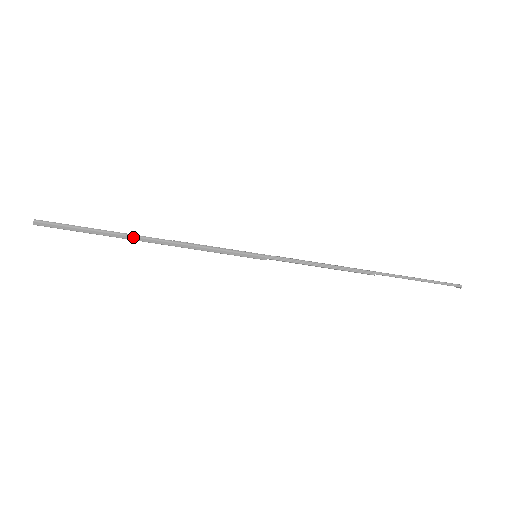
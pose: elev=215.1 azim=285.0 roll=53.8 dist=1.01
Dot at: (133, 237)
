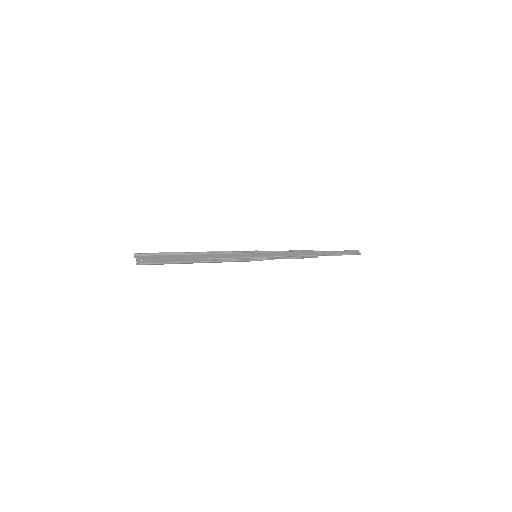
Dot at: (192, 263)
